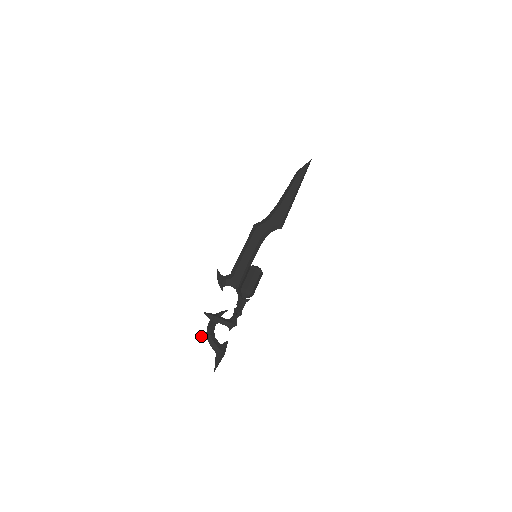
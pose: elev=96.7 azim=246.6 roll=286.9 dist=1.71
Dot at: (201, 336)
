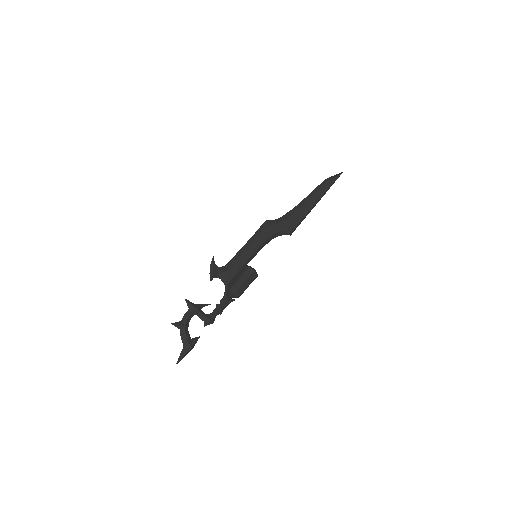
Dot at: (174, 324)
